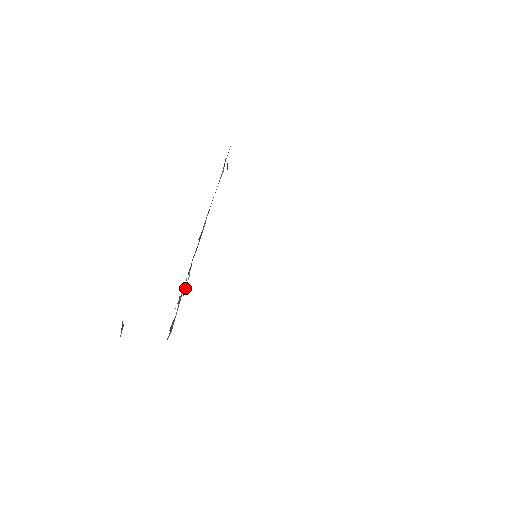
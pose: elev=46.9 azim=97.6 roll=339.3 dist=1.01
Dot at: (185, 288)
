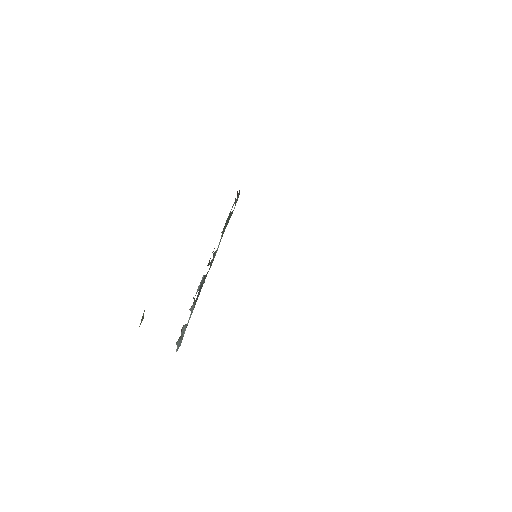
Dot at: (199, 287)
